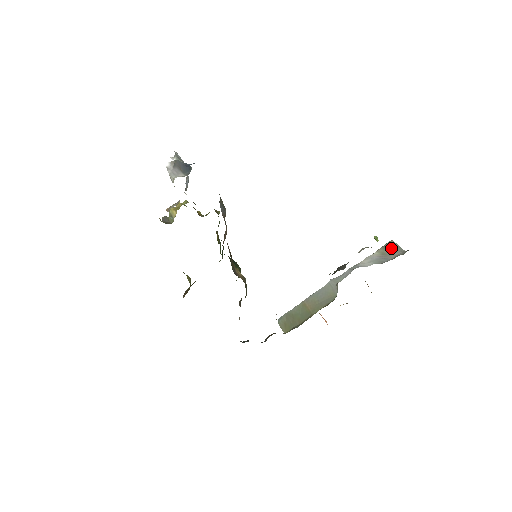
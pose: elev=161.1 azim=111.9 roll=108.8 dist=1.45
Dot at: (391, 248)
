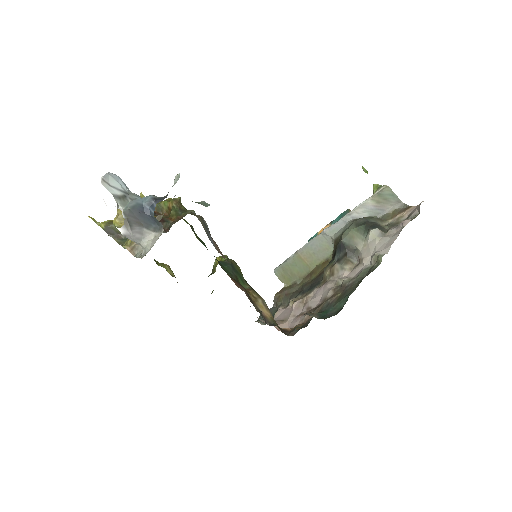
Dot at: (387, 197)
